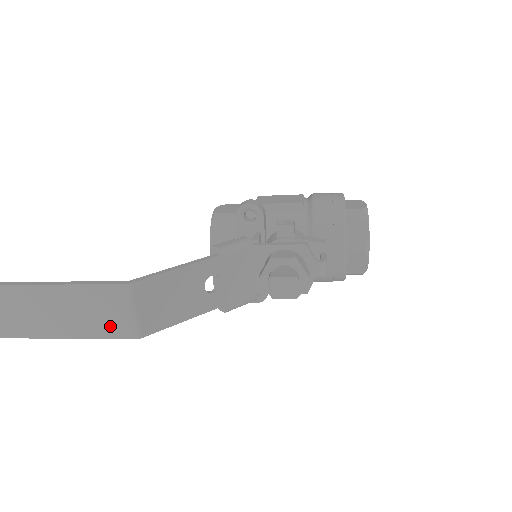
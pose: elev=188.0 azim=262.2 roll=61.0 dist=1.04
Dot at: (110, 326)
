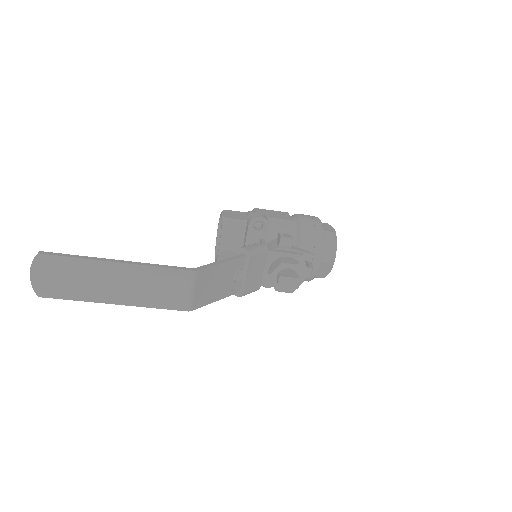
Dot at: (170, 300)
